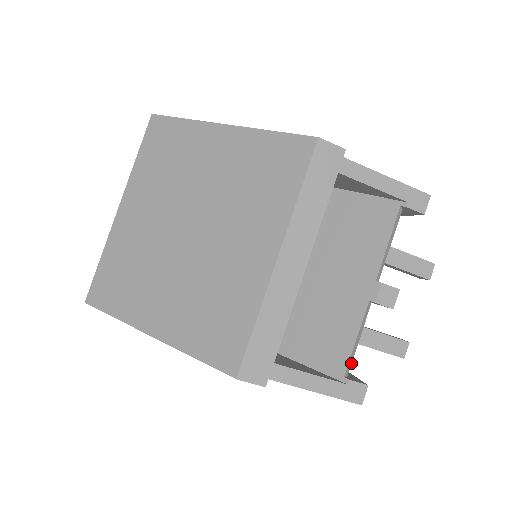
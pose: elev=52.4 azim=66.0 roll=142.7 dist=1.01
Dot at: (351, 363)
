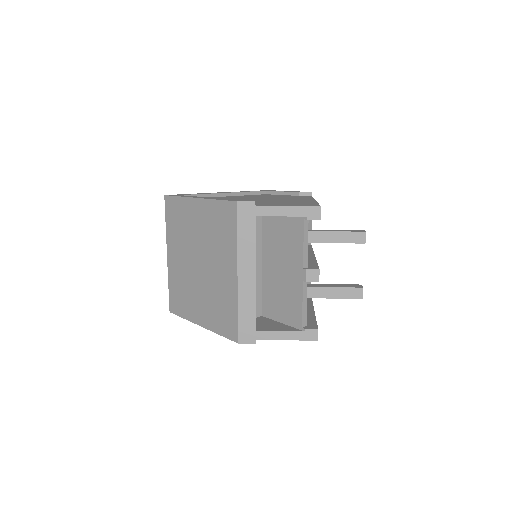
Dot at: (306, 318)
